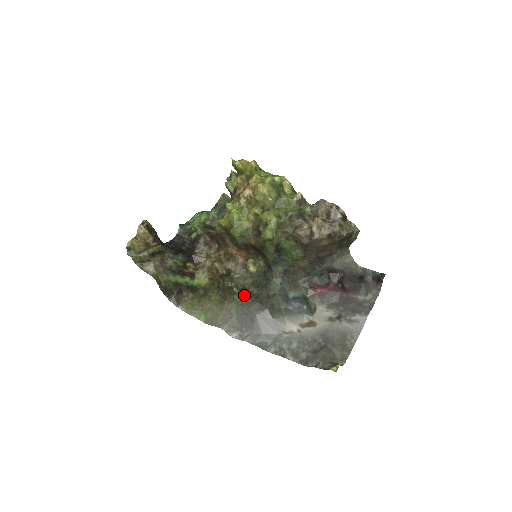
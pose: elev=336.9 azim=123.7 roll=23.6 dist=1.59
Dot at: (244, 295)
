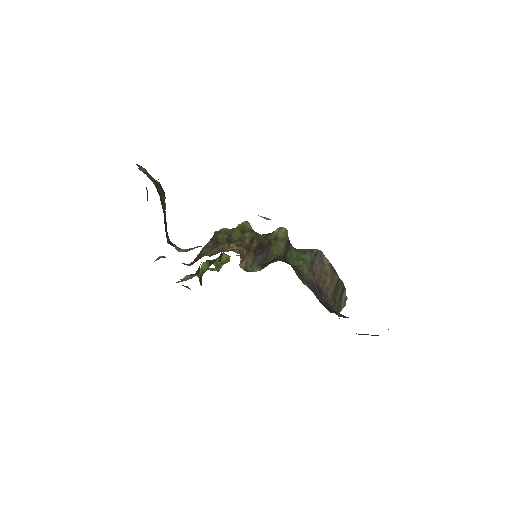
Dot at: occluded
